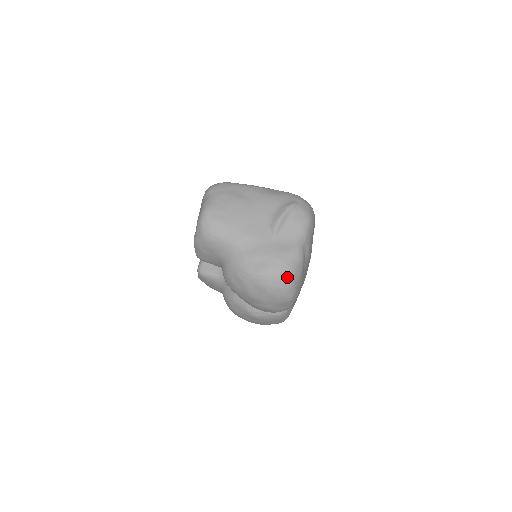
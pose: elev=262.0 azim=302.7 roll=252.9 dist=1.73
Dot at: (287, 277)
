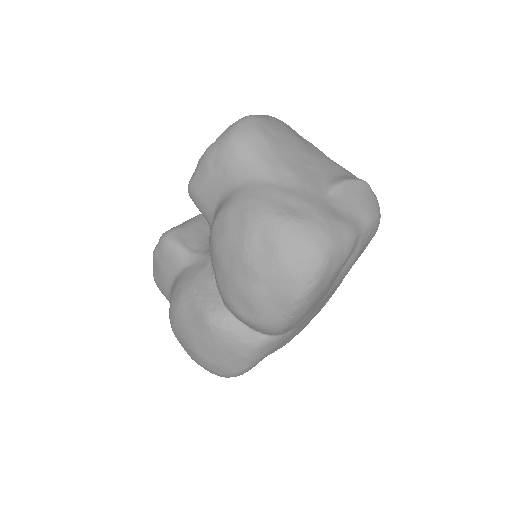
Dot at: (323, 249)
